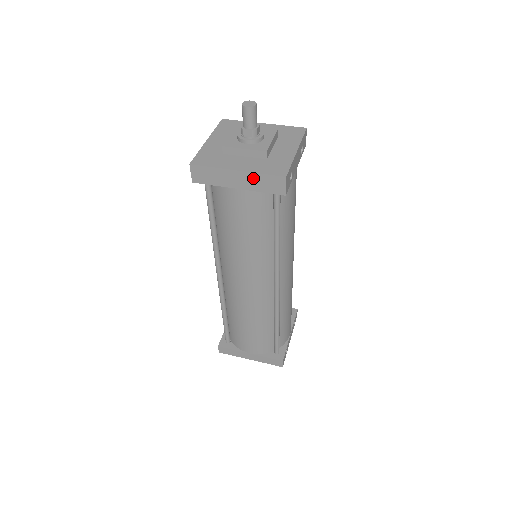
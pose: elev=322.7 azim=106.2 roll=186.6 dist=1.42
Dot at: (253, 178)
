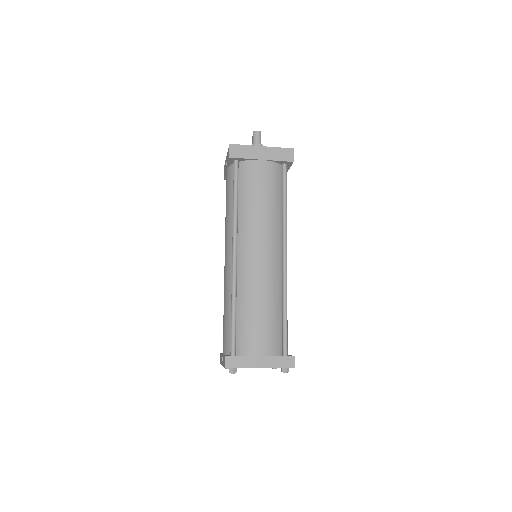
Dot at: (272, 151)
